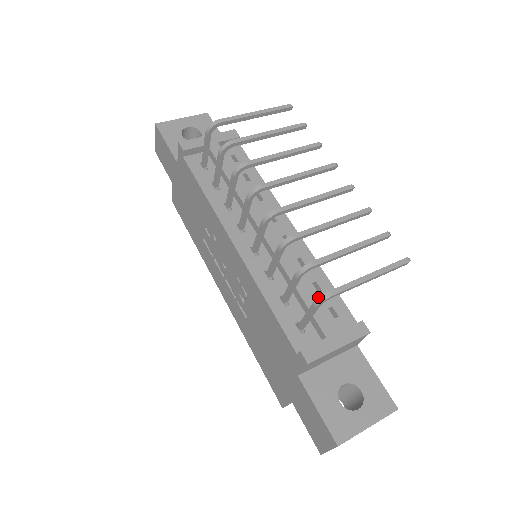
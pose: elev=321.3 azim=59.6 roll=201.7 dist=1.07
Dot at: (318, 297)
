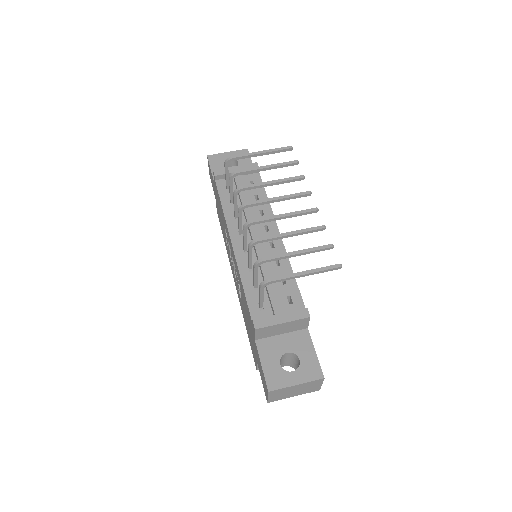
Dot at: (282, 288)
